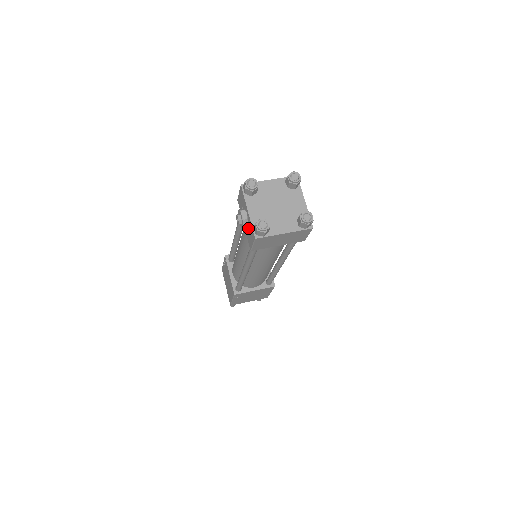
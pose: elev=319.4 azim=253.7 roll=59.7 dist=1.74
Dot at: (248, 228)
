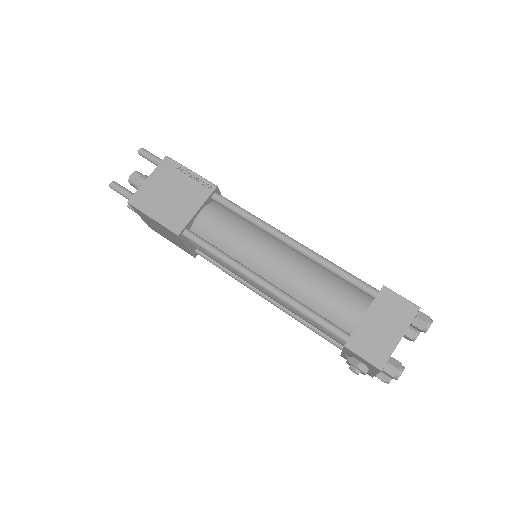
Dot at: occluded
